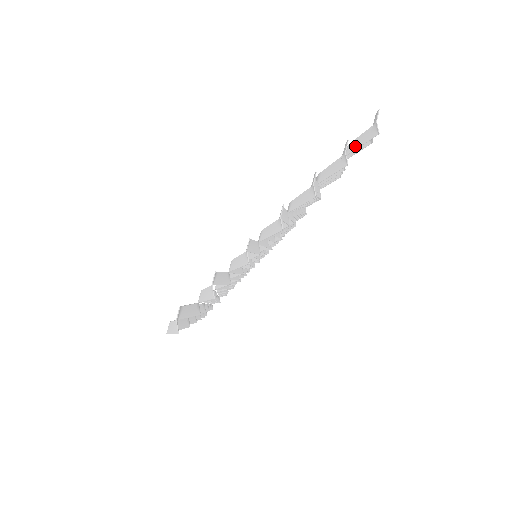
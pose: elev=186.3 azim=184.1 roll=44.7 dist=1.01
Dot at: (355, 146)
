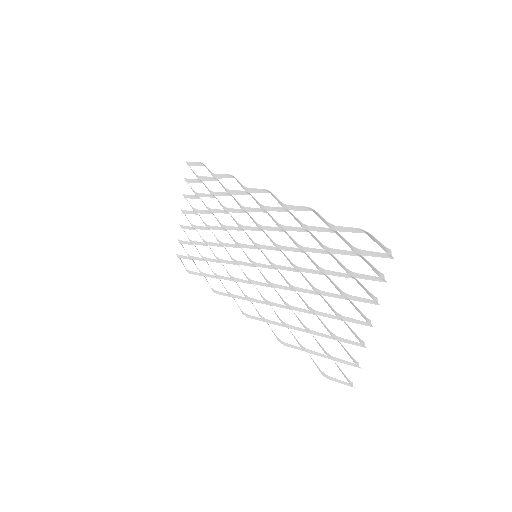
Dot at: (371, 255)
